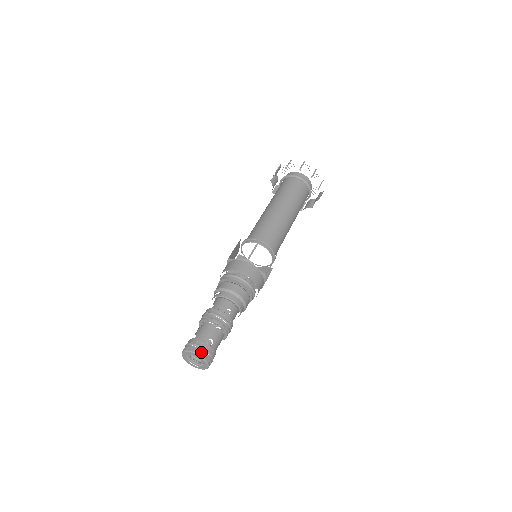
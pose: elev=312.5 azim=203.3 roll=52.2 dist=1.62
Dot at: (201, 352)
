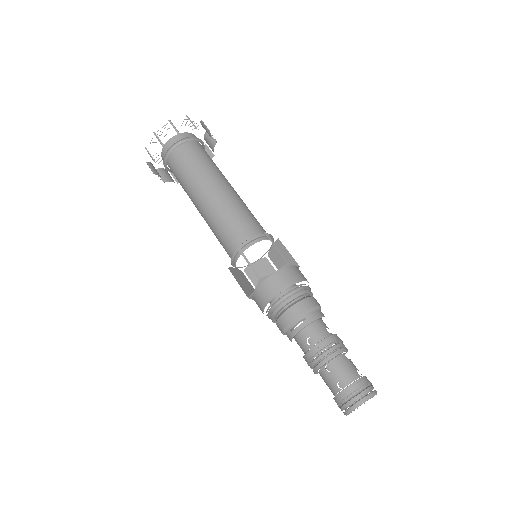
Dot at: (371, 390)
